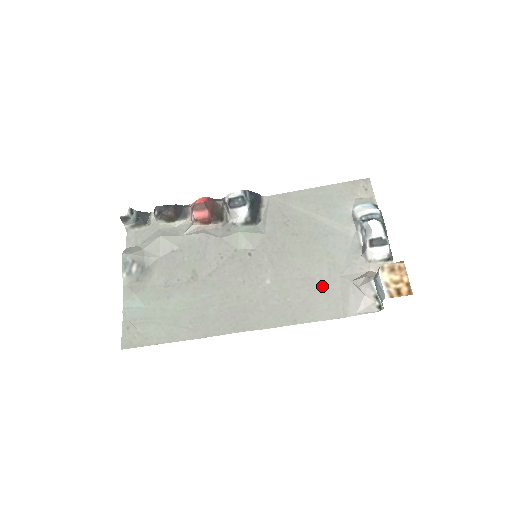
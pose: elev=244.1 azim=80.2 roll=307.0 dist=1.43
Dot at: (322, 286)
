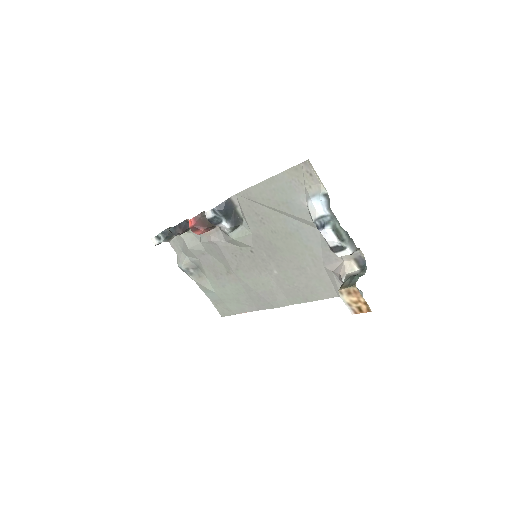
Dot at: (313, 274)
